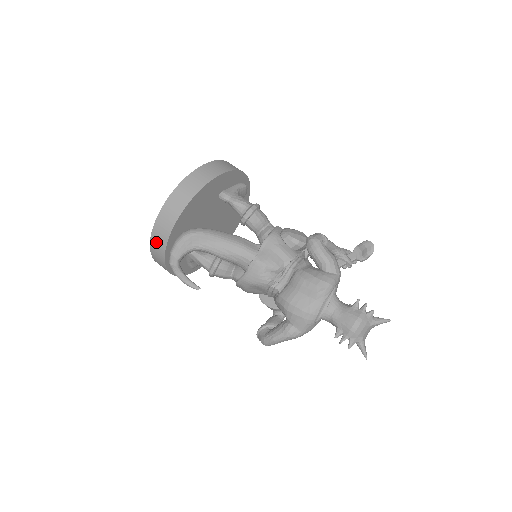
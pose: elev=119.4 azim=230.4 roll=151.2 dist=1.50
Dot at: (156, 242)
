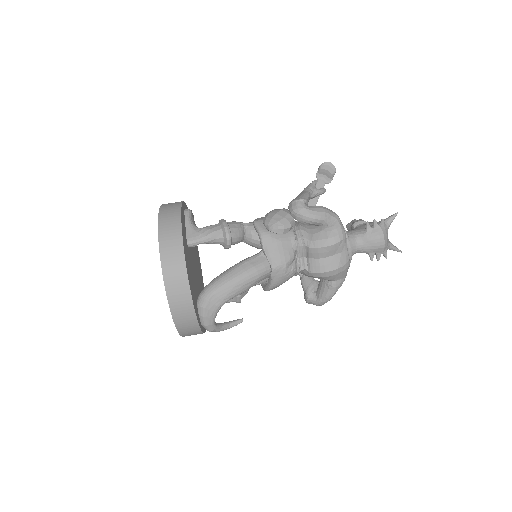
Dot at: (187, 331)
